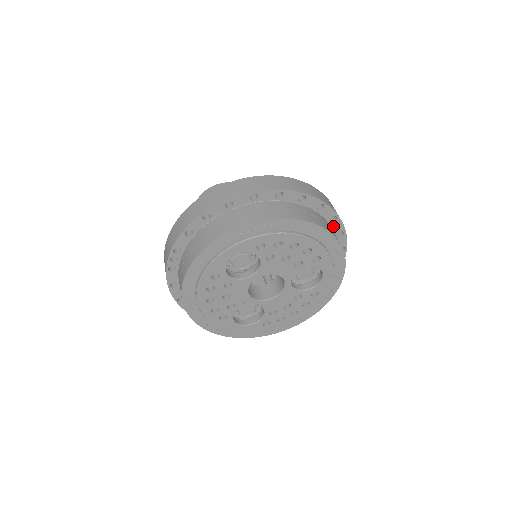
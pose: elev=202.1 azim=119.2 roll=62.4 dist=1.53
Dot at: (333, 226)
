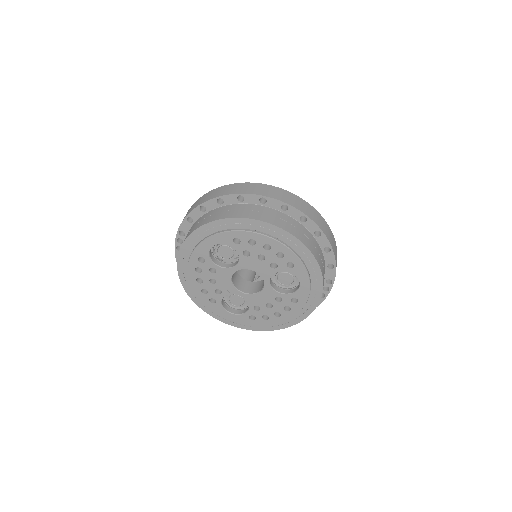
Dot at: (319, 240)
